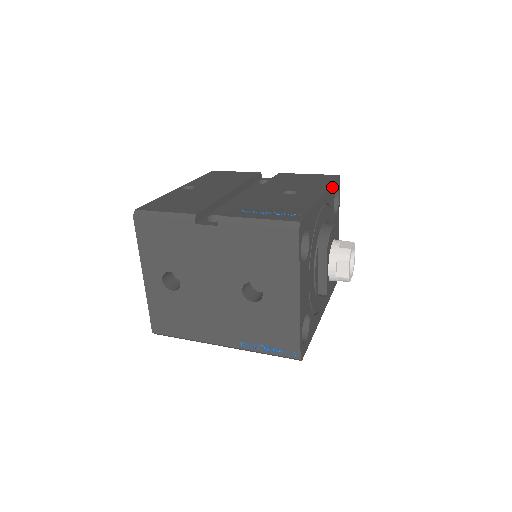
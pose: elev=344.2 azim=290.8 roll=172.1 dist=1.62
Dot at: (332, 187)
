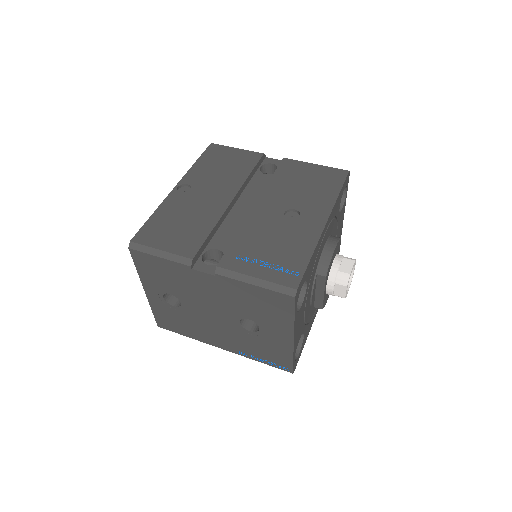
Dot at: (339, 197)
